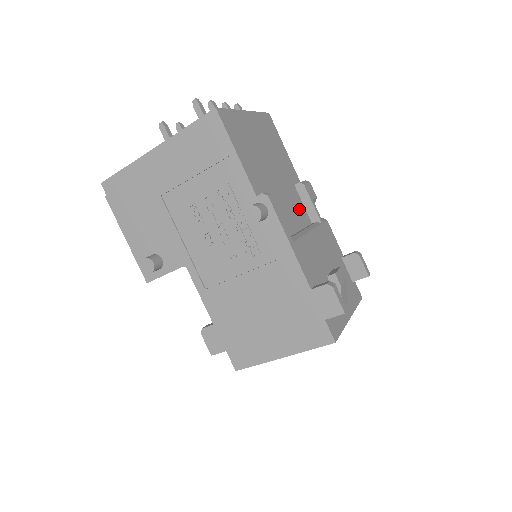
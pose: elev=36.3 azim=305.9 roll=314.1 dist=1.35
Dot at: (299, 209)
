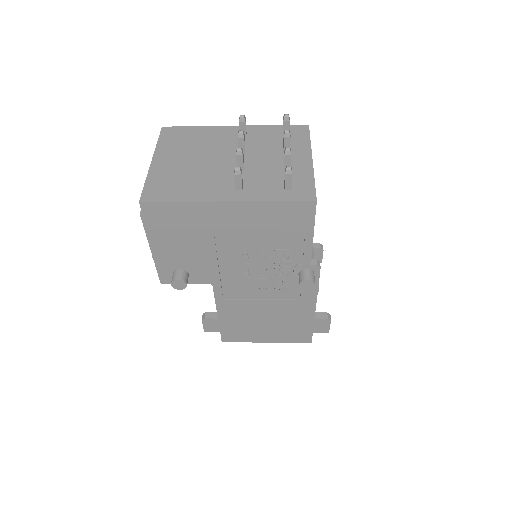
Dot at: occluded
